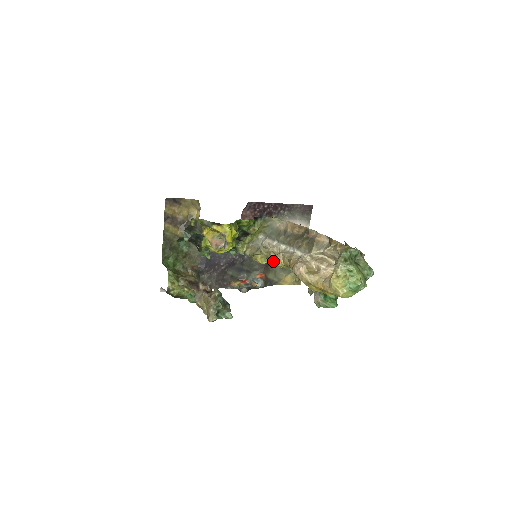
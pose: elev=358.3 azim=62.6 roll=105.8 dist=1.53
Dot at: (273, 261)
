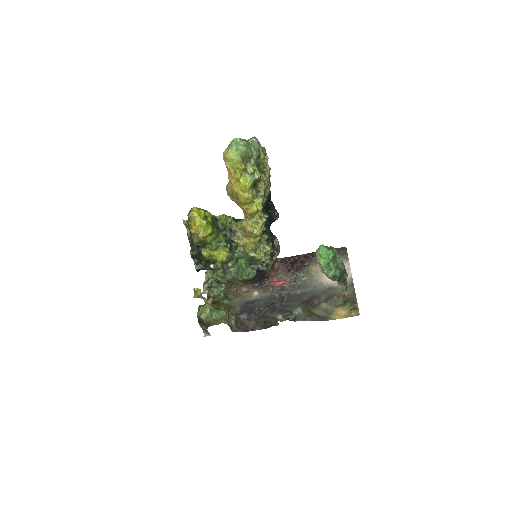
Dot at: (244, 227)
